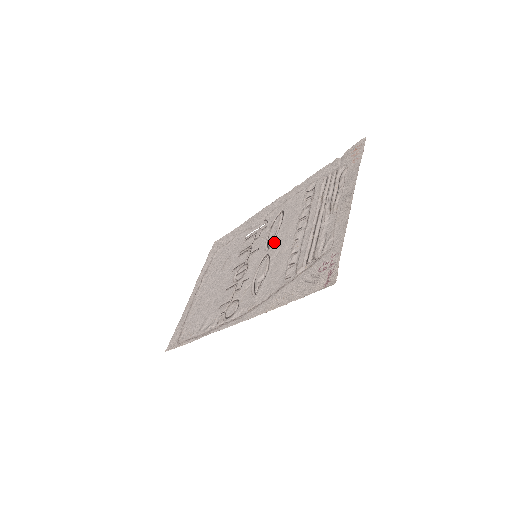
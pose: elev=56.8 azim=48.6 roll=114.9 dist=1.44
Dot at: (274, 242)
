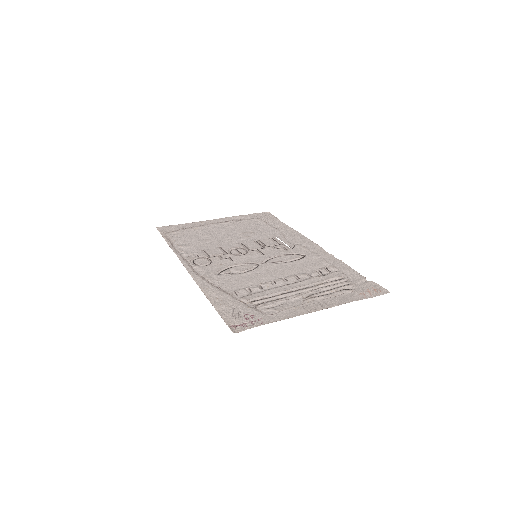
Dot at: (271, 265)
